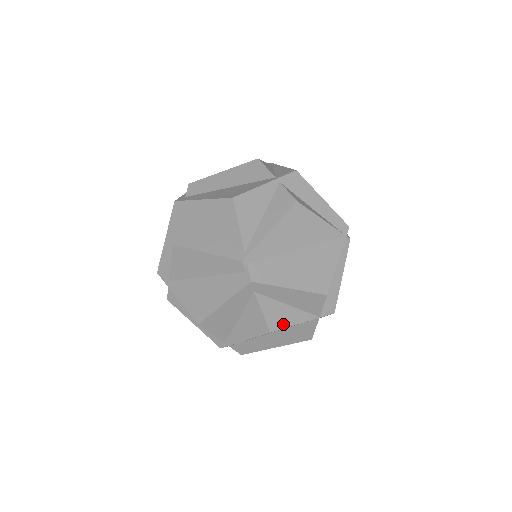
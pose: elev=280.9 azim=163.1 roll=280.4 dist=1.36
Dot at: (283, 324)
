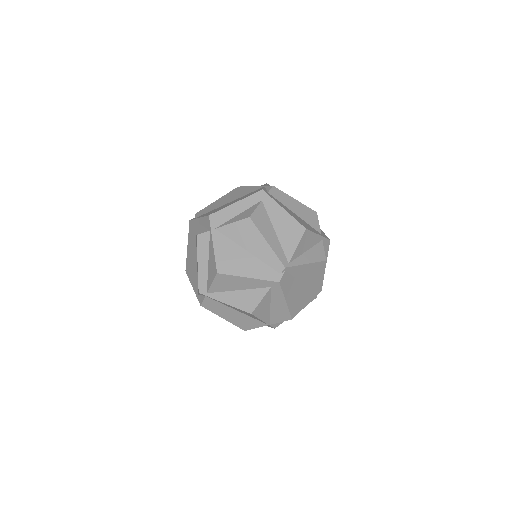
Dot at: (259, 314)
